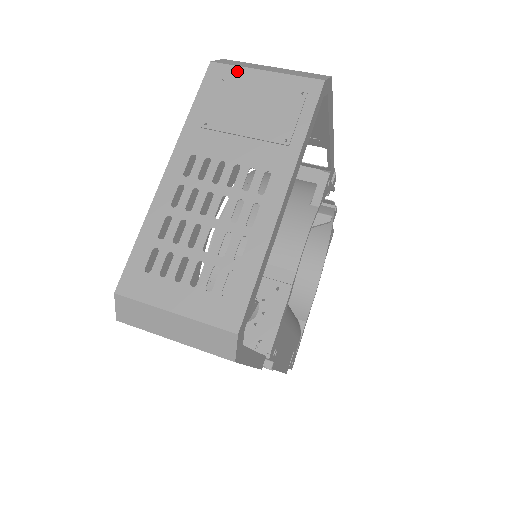
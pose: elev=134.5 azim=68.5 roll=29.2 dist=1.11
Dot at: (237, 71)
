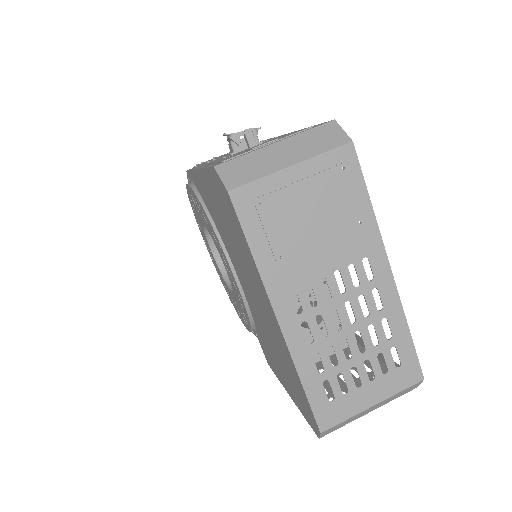
Dot at: (264, 184)
